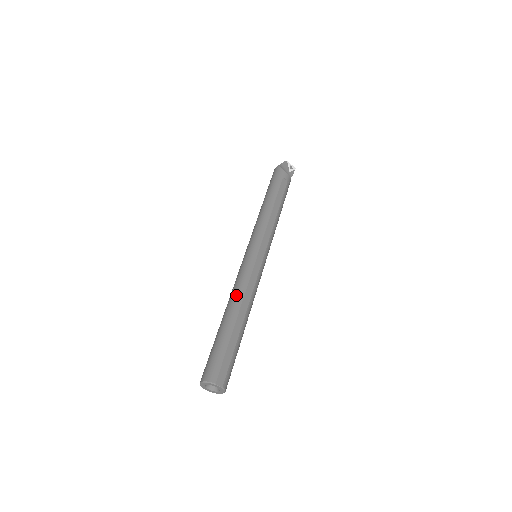
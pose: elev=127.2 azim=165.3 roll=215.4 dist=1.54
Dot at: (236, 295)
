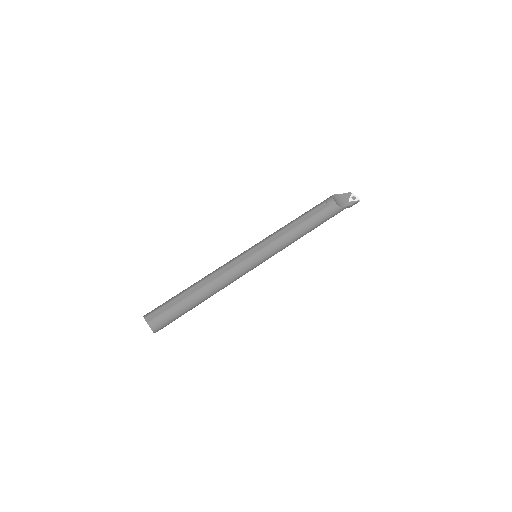
Dot at: occluded
